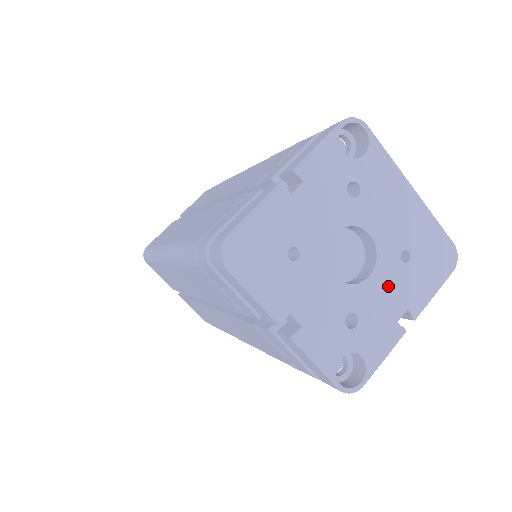
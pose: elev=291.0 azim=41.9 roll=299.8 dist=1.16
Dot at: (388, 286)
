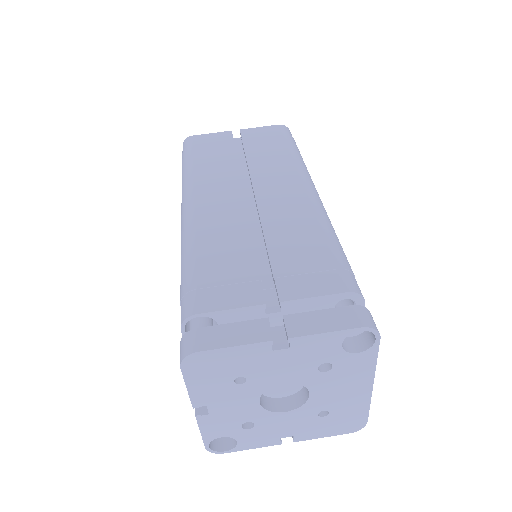
Dot at: (293, 421)
